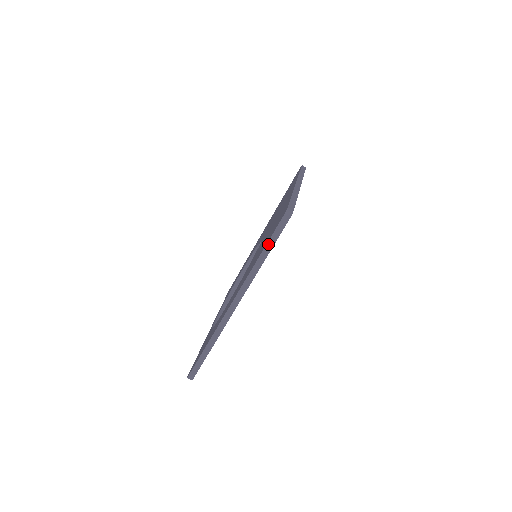
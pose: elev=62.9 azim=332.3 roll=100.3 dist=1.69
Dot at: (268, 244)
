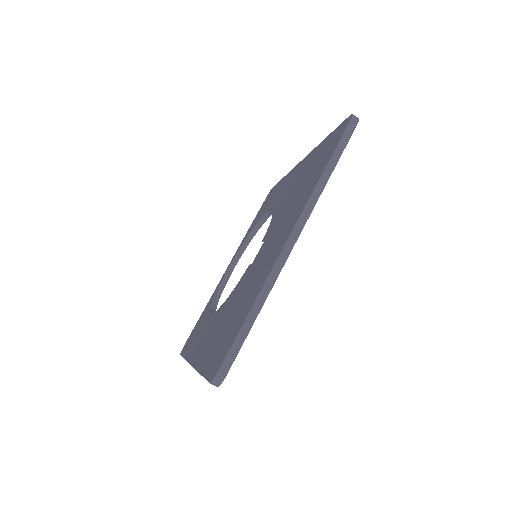
Dot at: (204, 377)
